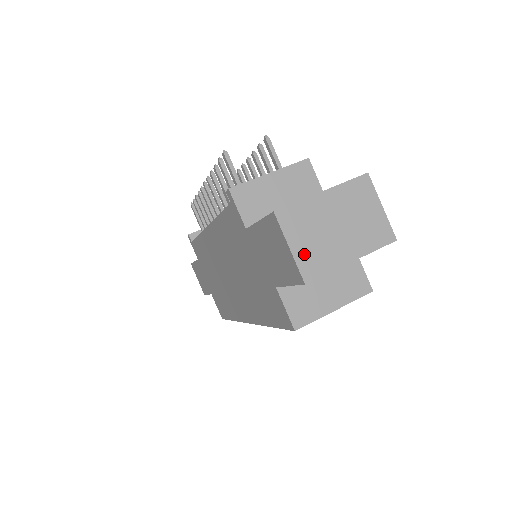
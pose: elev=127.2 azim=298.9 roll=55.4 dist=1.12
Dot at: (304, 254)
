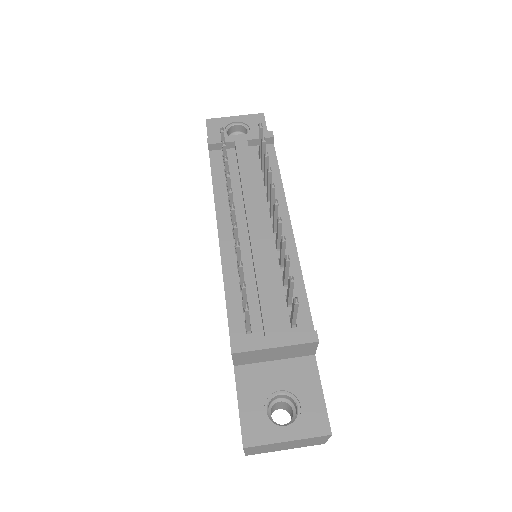
Dot at: (253, 452)
